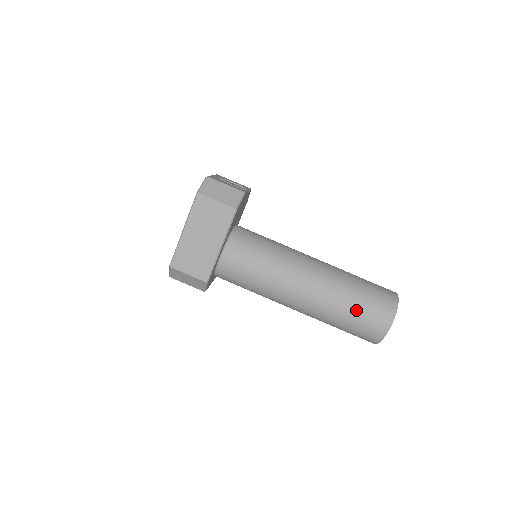
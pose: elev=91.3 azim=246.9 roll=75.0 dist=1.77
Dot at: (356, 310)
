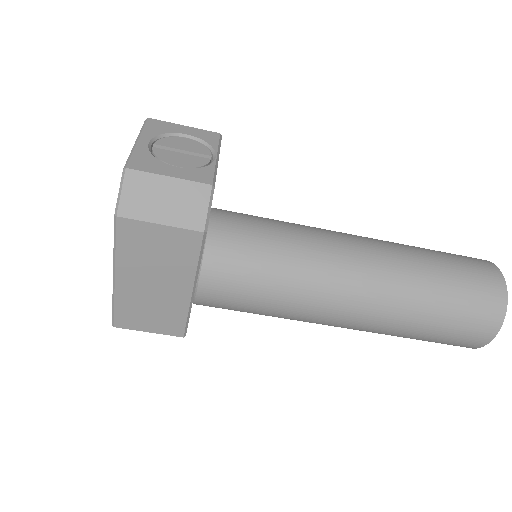
Dot at: (439, 326)
